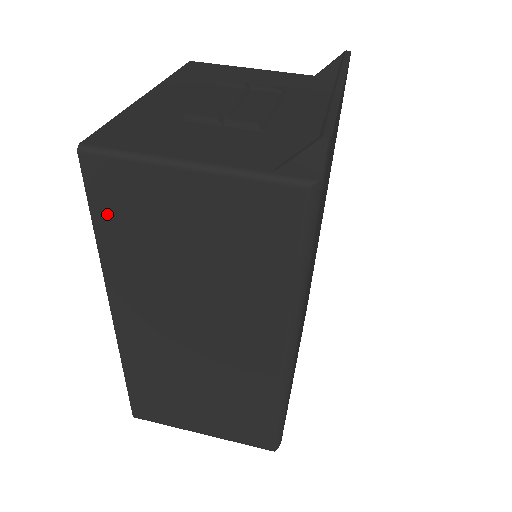
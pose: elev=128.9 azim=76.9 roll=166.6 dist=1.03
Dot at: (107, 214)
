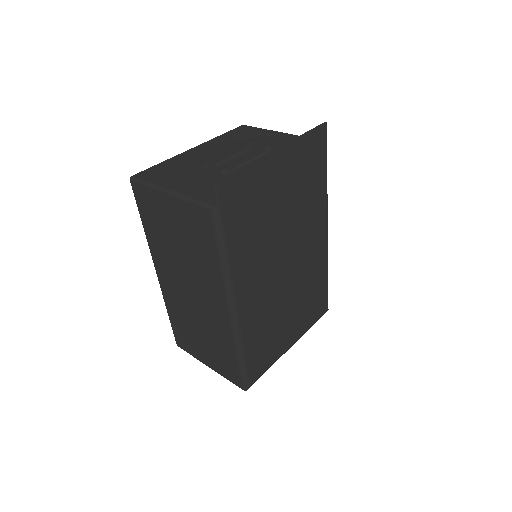
Dot at: (144, 213)
